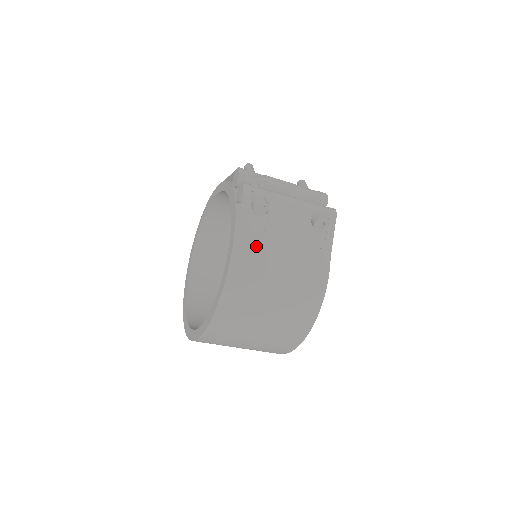
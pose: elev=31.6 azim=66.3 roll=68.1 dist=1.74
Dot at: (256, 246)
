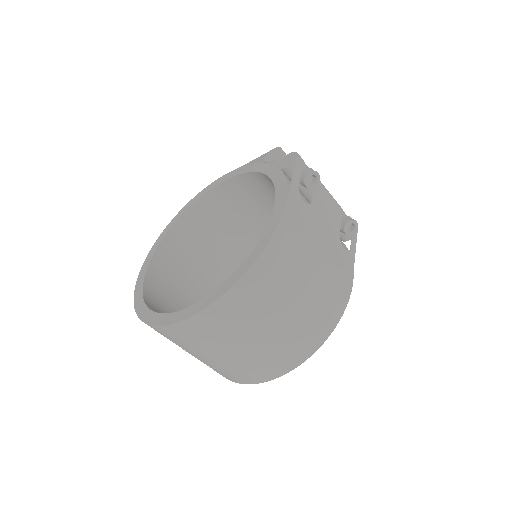
Dot at: (304, 213)
